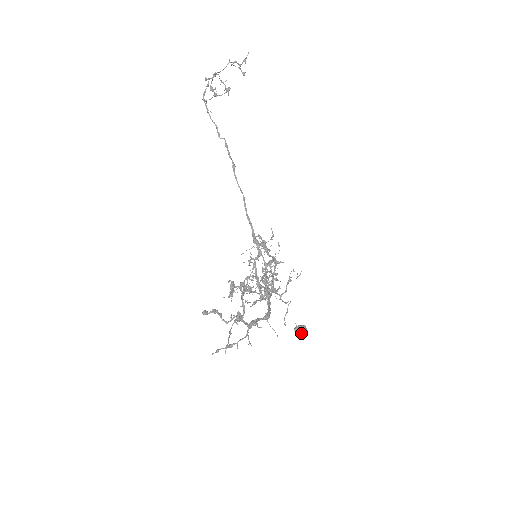
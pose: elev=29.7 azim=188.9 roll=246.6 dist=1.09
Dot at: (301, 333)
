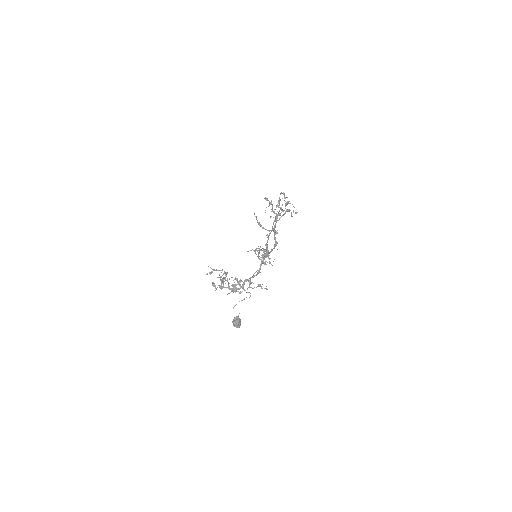
Dot at: (238, 321)
